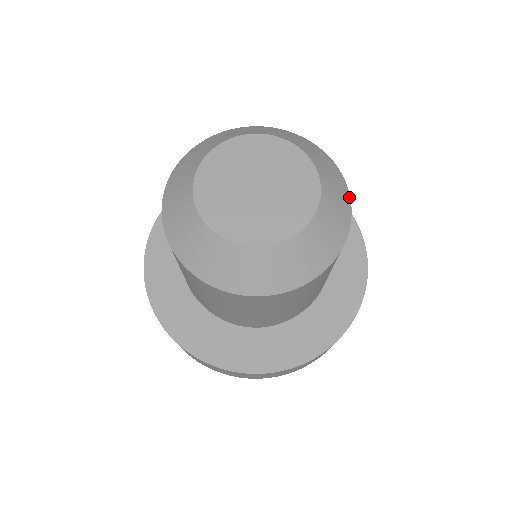
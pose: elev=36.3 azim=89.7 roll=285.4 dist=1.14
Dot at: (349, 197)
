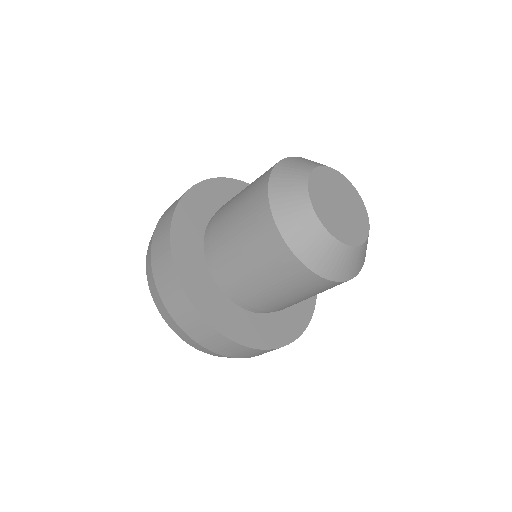
Dot at: (365, 256)
